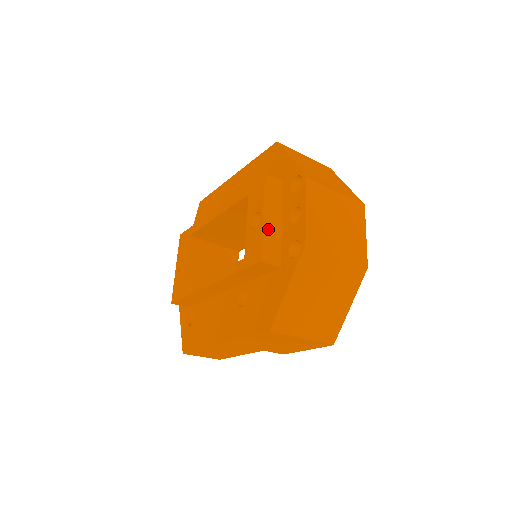
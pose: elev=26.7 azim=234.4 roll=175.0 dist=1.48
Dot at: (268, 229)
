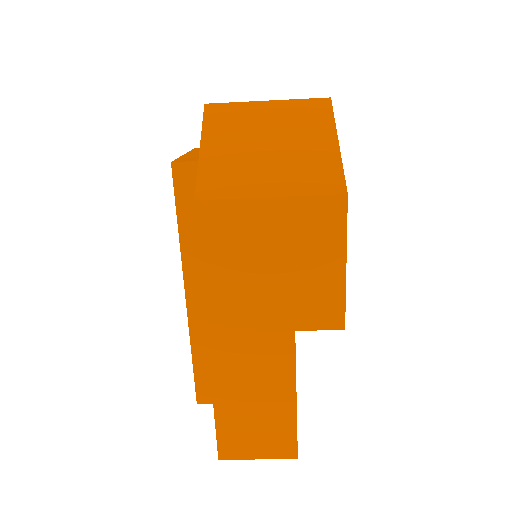
Dot at: (190, 156)
